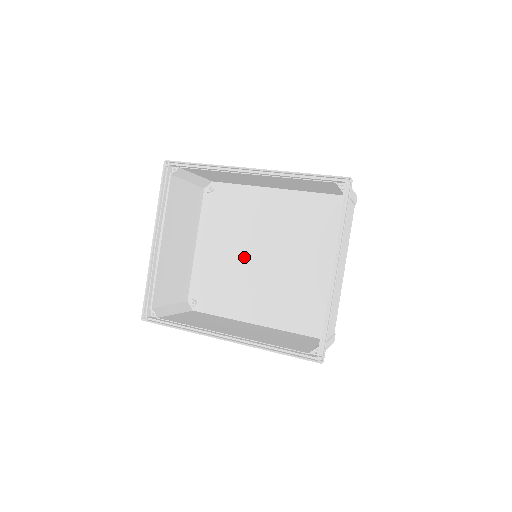
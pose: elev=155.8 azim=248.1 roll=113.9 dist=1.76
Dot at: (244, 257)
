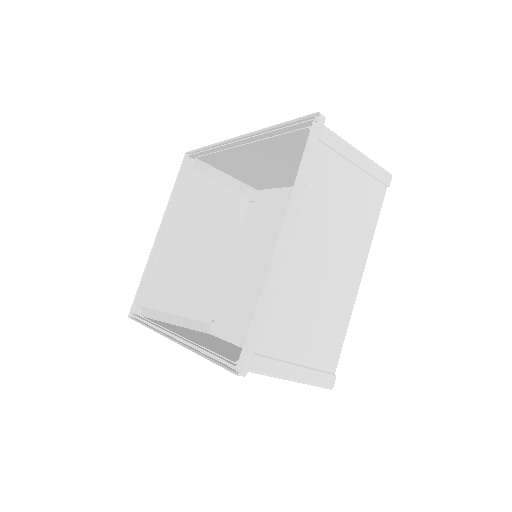
Dot at: (264, 269)
